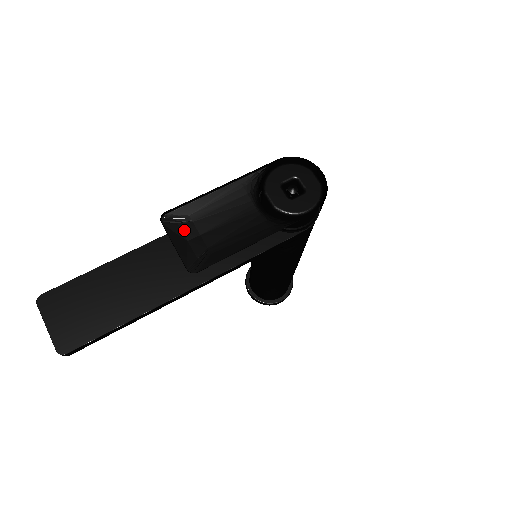
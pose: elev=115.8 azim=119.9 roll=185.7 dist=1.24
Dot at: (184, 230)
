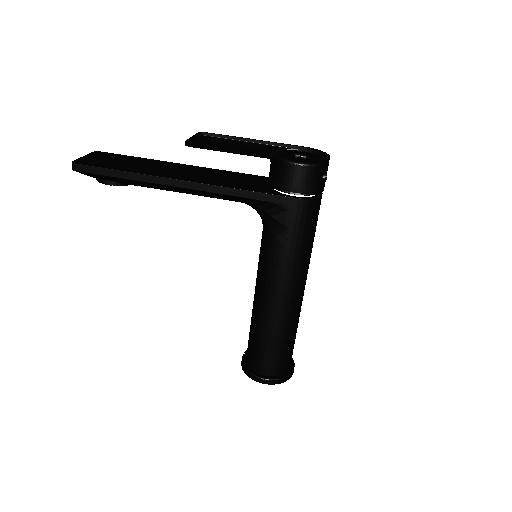
Dot at: (207, 142)
